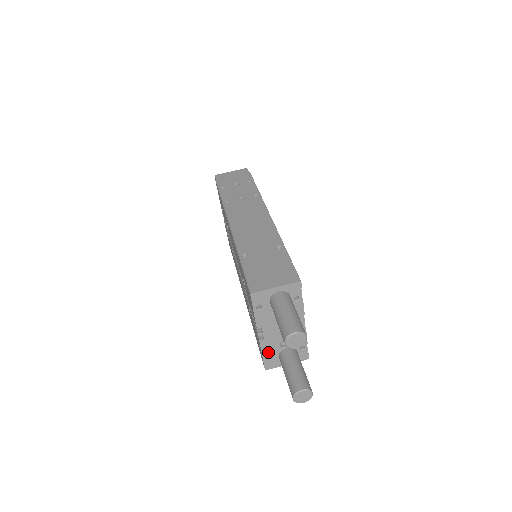
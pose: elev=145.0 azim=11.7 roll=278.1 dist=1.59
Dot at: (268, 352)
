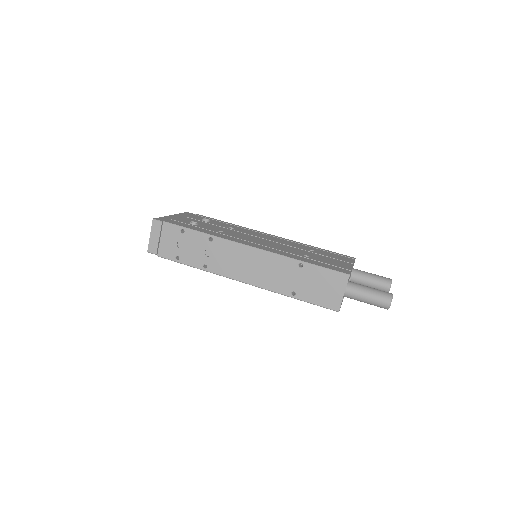
Dot at: occluded
